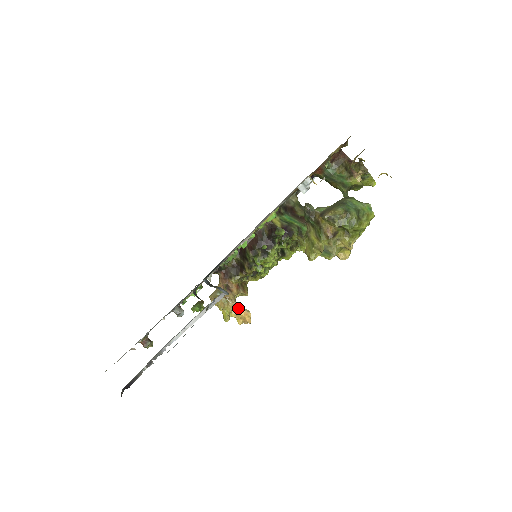
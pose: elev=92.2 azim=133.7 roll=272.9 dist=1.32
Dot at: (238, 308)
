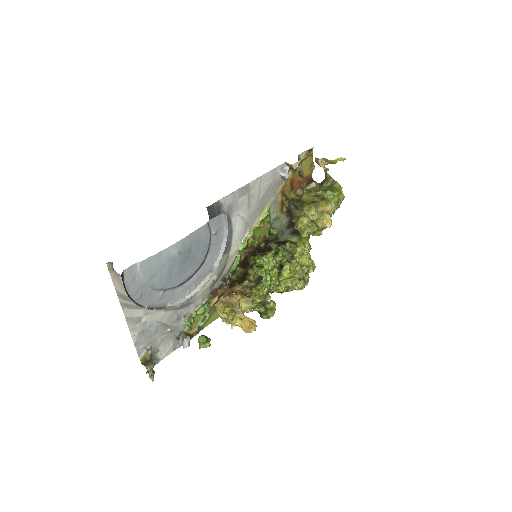
Dot at: (243, 316)
